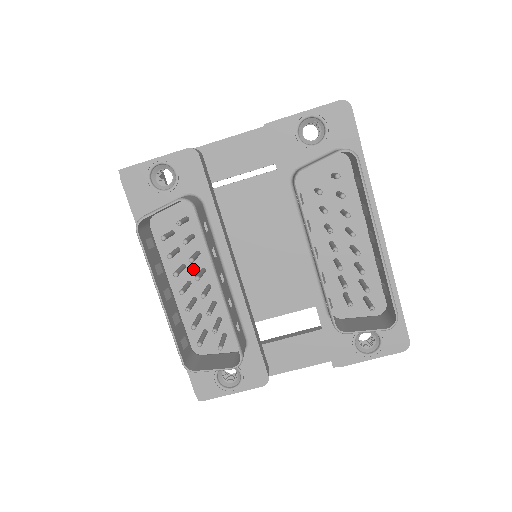
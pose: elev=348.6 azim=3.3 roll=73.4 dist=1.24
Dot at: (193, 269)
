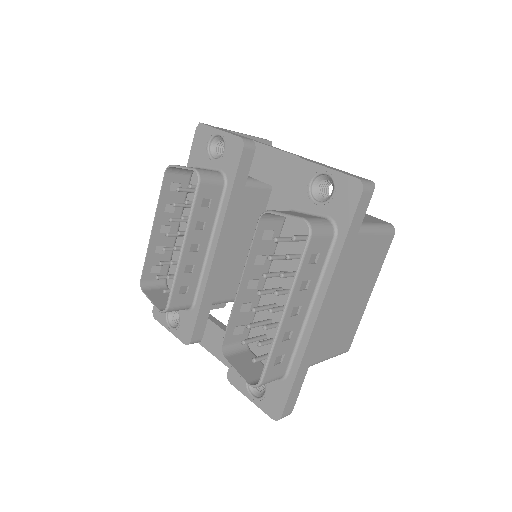
Dot at: occluded
